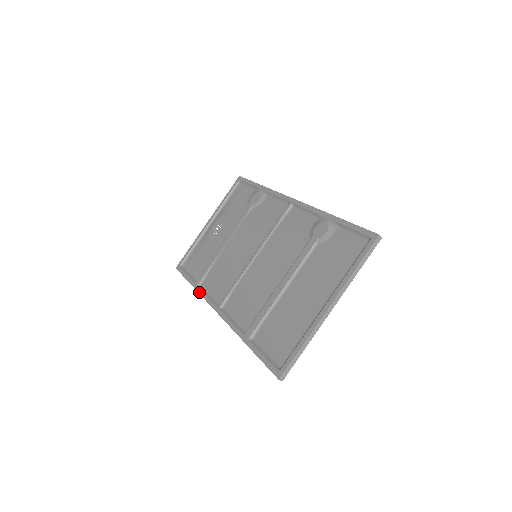
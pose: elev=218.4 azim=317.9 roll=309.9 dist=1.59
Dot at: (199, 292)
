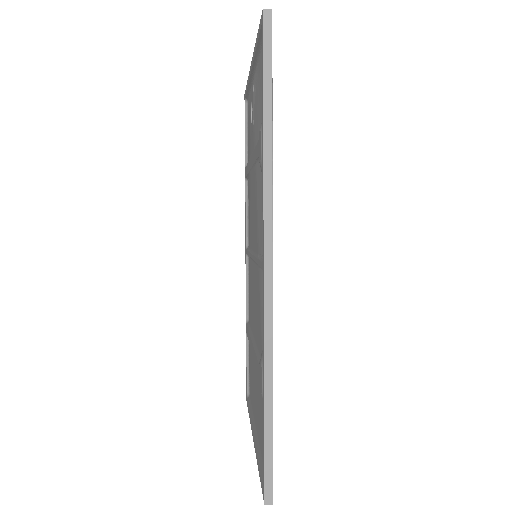
Dot at: occluded
